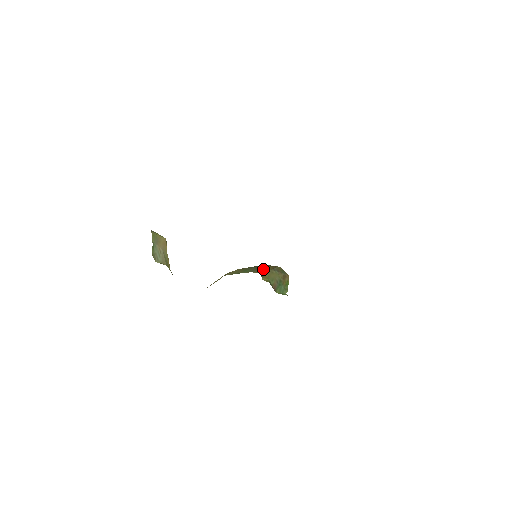
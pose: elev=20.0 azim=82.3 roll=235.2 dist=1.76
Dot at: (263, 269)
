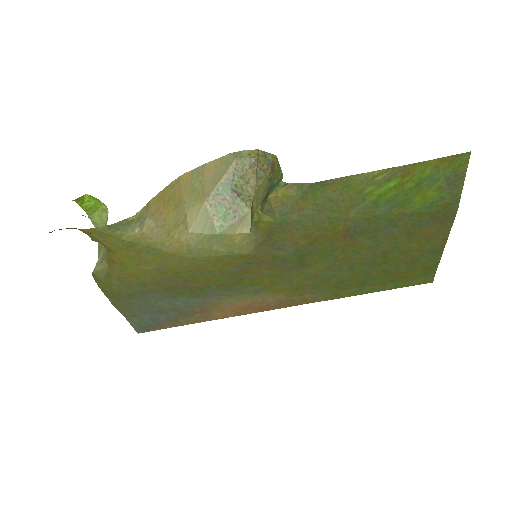
Dot at: (244, 192)
